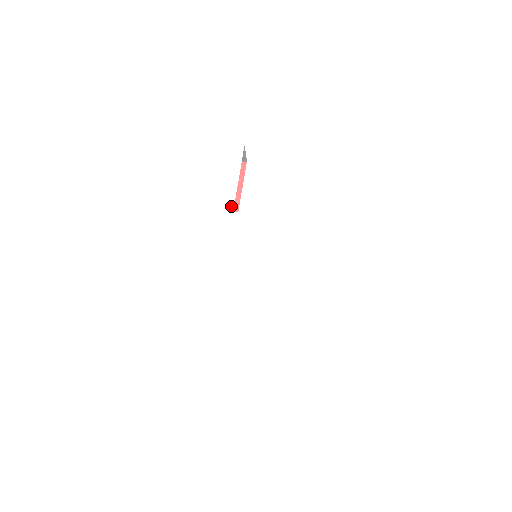
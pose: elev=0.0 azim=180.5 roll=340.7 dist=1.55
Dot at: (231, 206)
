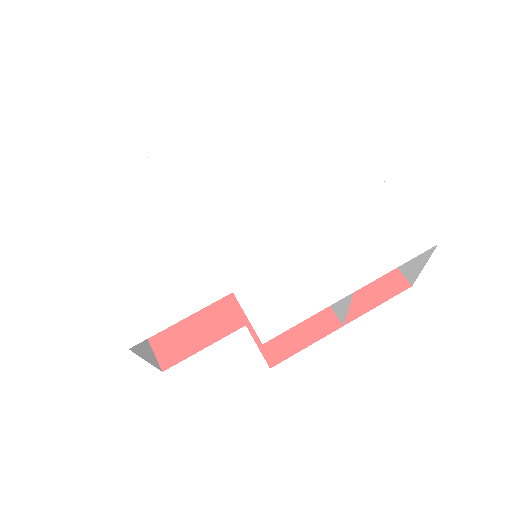
Dot at: (185, 208)
